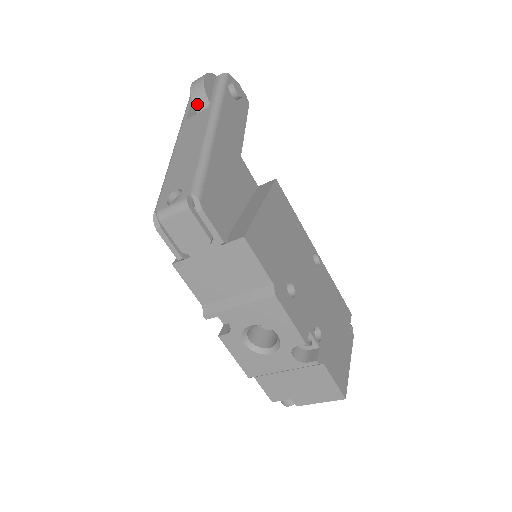
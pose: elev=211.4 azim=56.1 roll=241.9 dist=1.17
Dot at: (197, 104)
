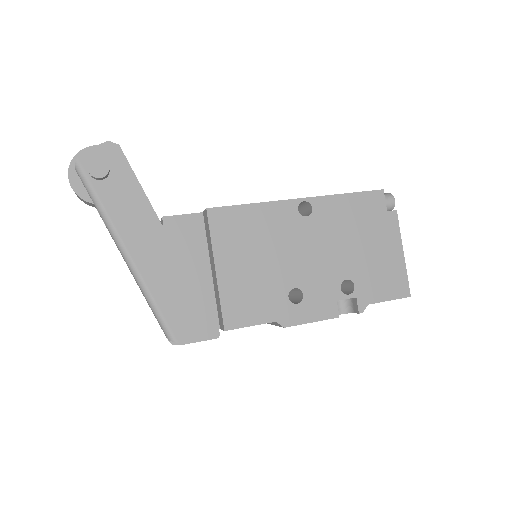
Dot at: occluded
